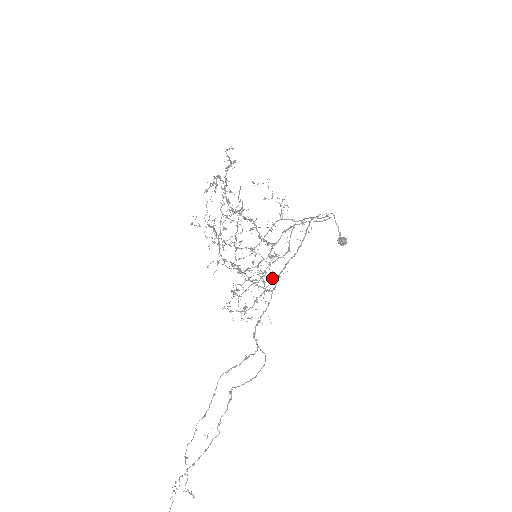
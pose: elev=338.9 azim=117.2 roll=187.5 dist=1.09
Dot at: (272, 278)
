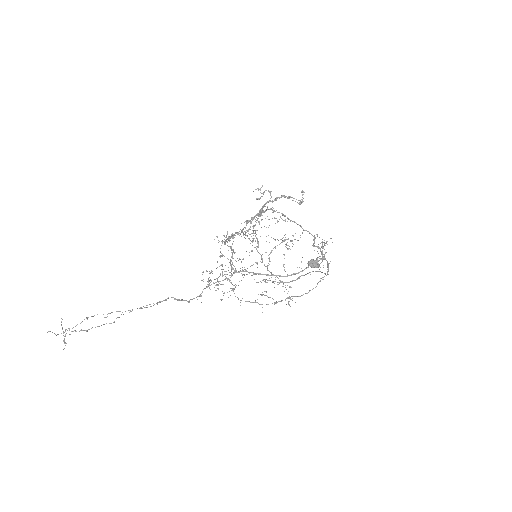
Dot at: (252, 275)
